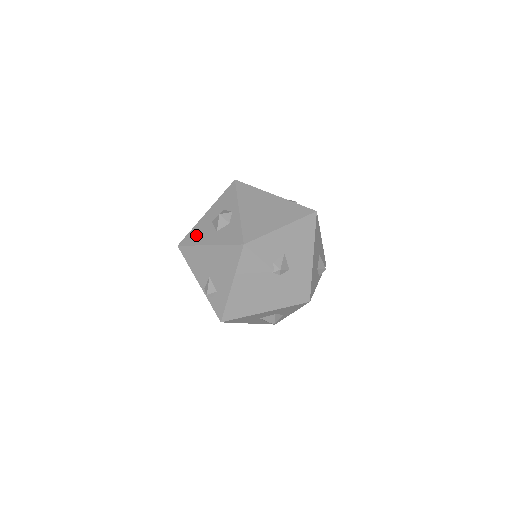
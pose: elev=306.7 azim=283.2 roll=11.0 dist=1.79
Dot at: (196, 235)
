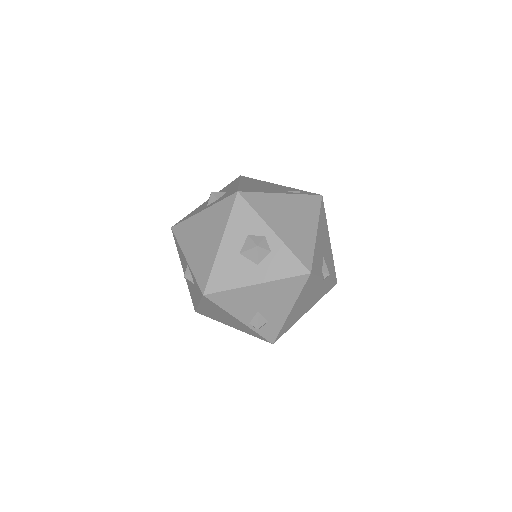
Dot at: (226, 276)
